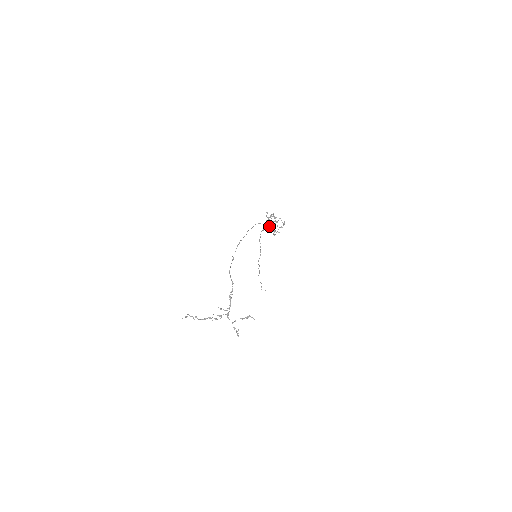
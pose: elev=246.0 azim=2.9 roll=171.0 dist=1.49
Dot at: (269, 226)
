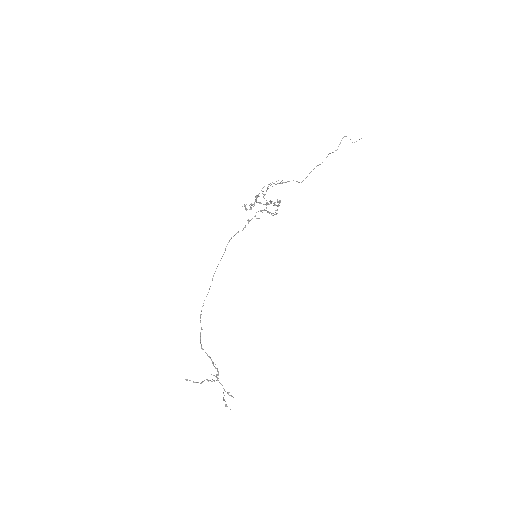
Dot at: occluded
